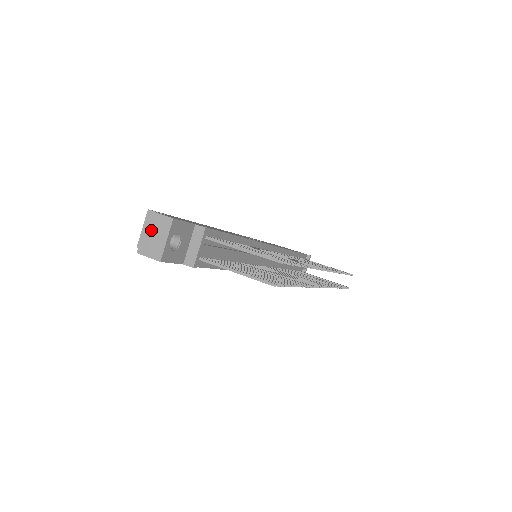
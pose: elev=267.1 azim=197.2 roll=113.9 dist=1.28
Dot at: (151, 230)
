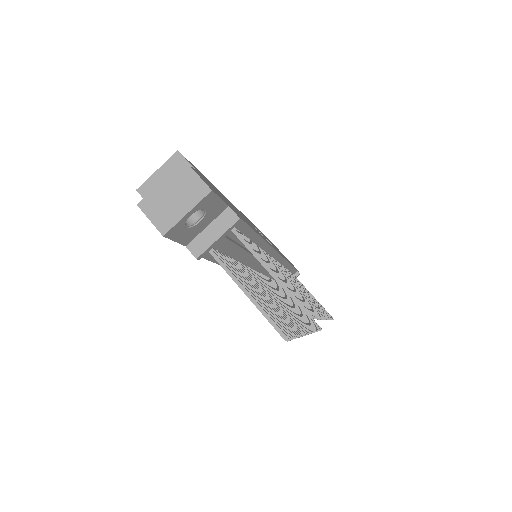
Dot at: (173, 187)
